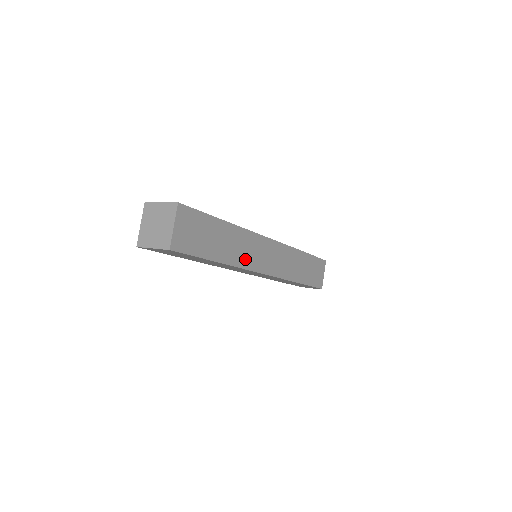
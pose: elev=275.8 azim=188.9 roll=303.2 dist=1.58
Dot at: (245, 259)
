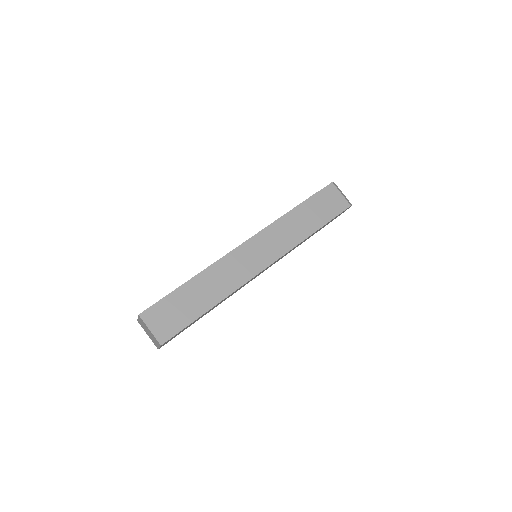
Dot at: (234, 280)
